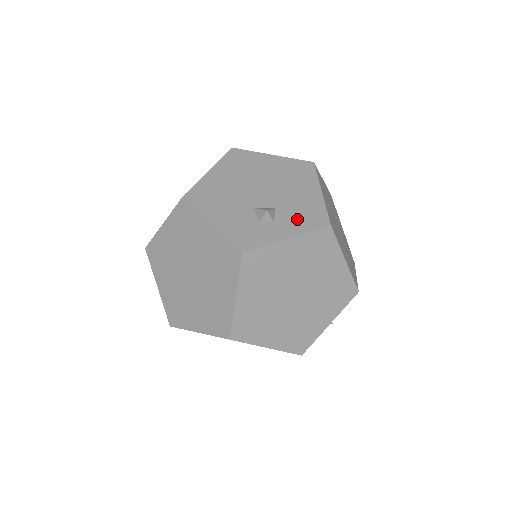
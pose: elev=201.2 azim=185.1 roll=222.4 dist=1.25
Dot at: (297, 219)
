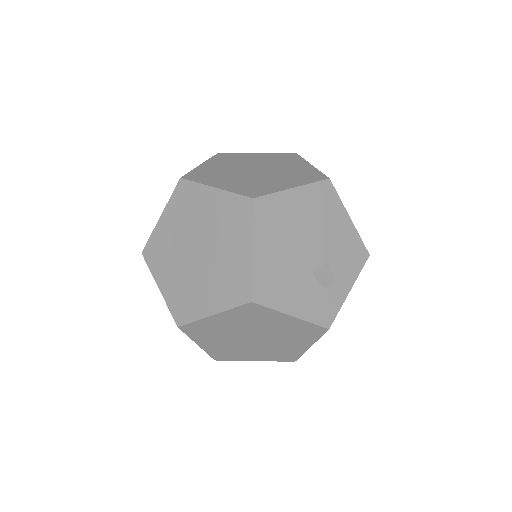
Dot at: (347, 265)
